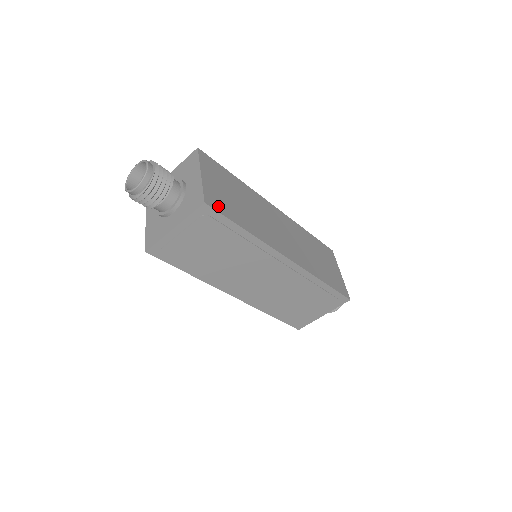
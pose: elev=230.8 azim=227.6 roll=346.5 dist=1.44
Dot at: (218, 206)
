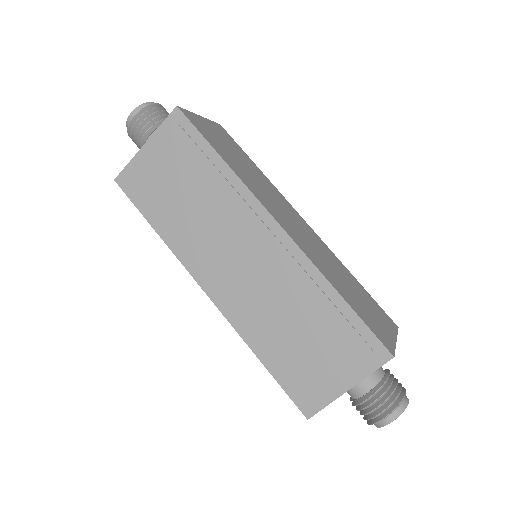
Dot at: (196, 124)
